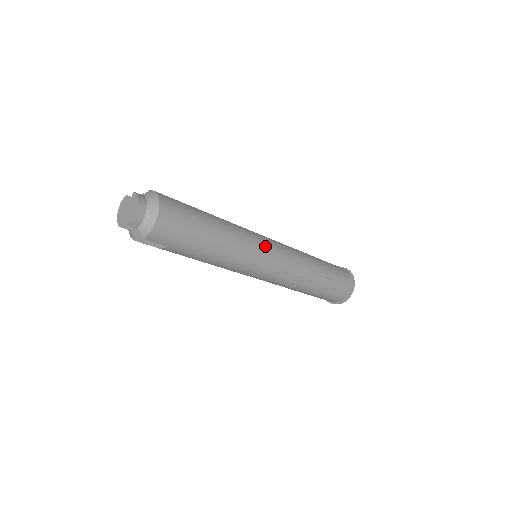
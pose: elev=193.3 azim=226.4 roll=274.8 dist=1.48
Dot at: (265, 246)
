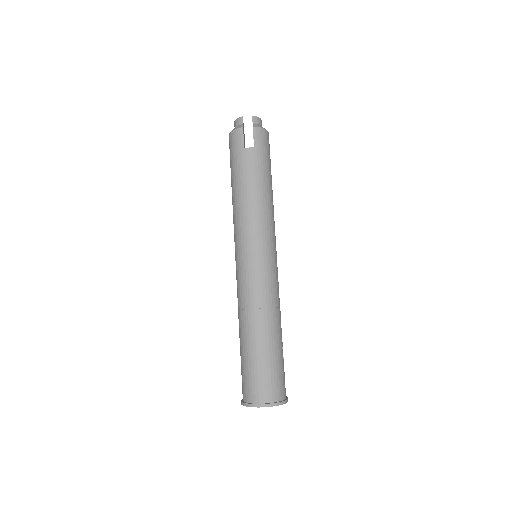
Dot at: occluded
